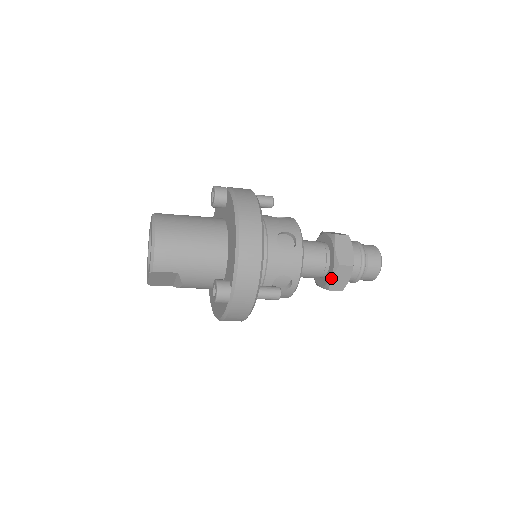
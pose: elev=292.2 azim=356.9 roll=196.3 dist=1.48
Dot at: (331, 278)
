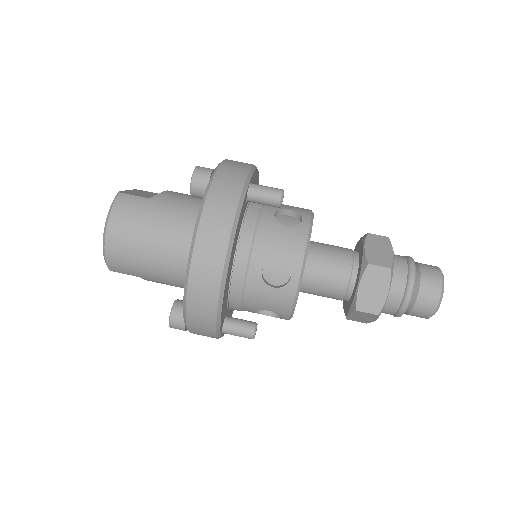
Dot at: (347, 314)
